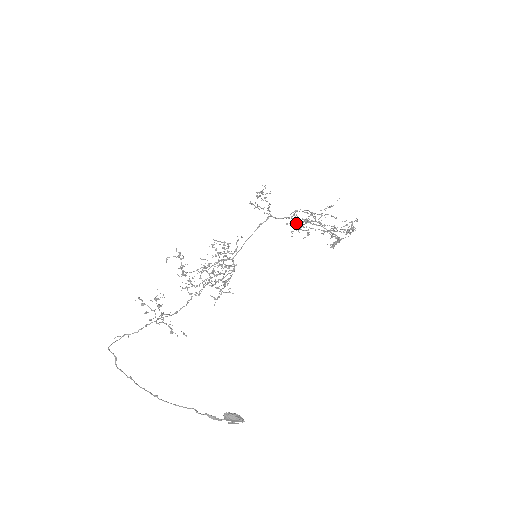
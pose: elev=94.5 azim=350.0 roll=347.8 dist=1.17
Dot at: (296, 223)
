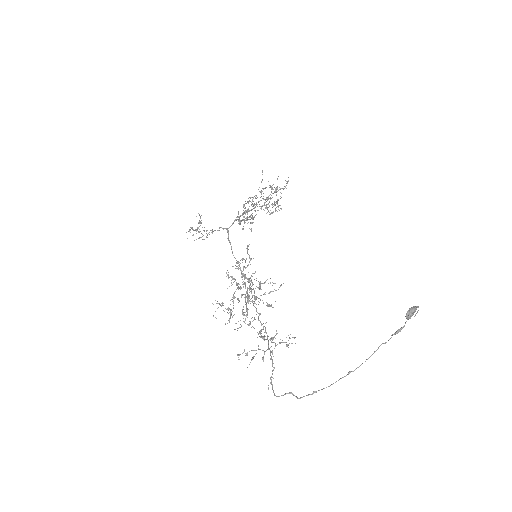
Dot at: occluded
